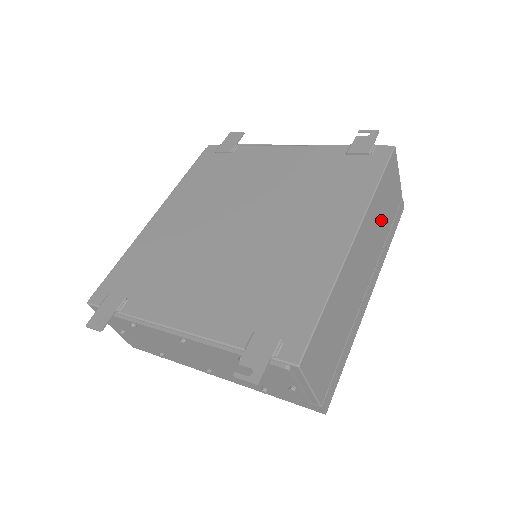
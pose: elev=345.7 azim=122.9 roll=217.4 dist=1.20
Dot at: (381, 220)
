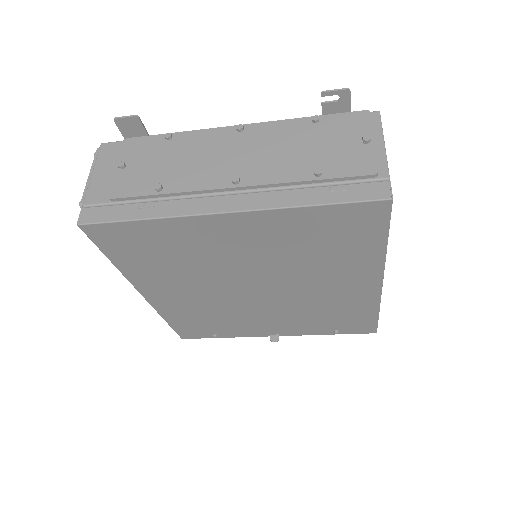
Dot at: occluded
